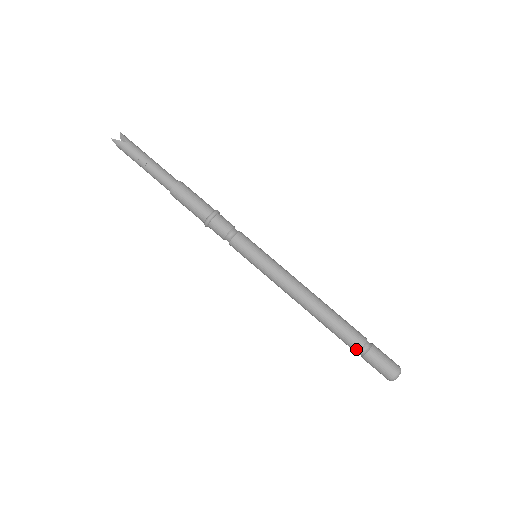
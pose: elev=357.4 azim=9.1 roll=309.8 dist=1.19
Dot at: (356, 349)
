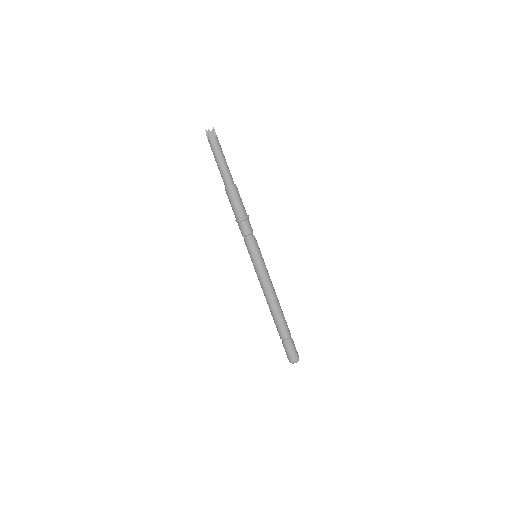
Dot at: (284, 338)
